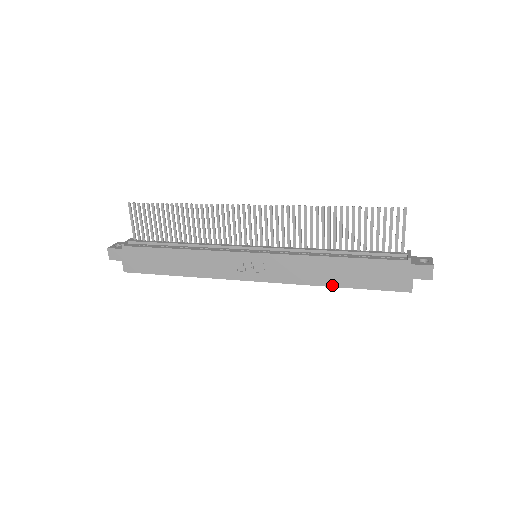
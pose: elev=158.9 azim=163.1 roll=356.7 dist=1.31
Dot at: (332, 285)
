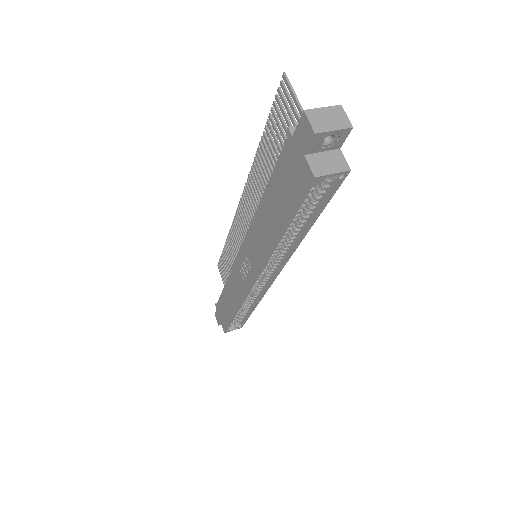
Dot at: (276, 239)
